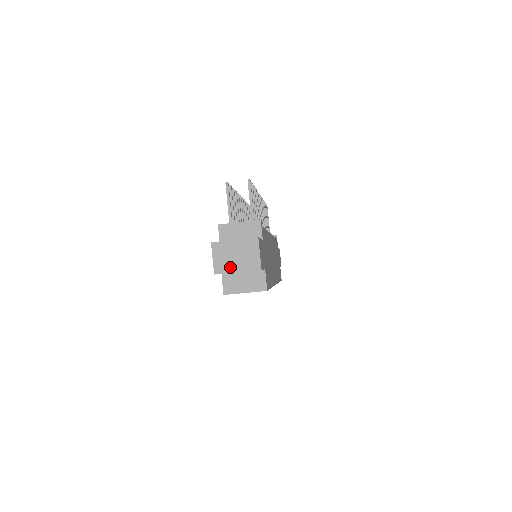
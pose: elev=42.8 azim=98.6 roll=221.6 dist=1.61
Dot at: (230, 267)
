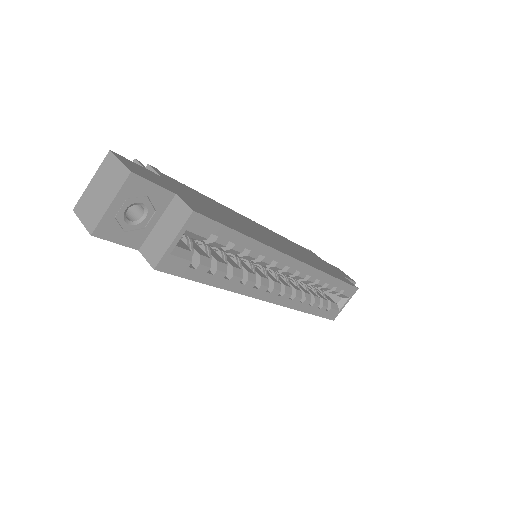
Dot at: (101, 209)
